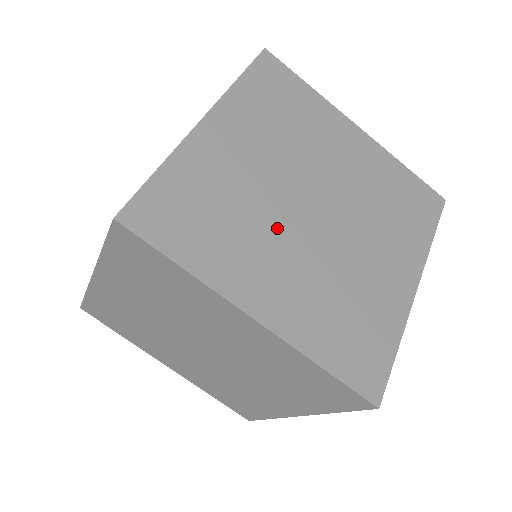
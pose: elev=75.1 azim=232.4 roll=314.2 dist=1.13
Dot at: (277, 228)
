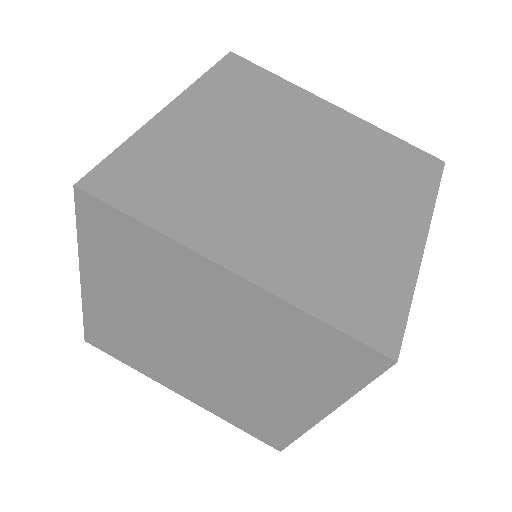
Dot at: (253, 190)
